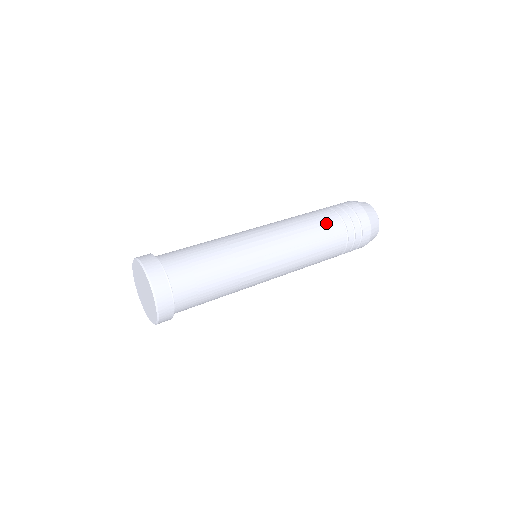
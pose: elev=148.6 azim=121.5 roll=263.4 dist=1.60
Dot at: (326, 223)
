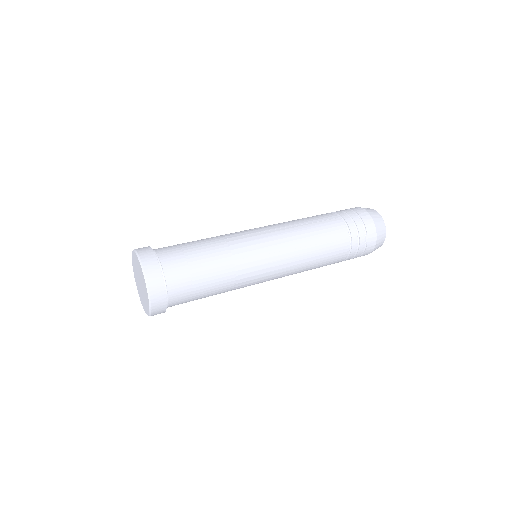
Dot at: (316, 216)
